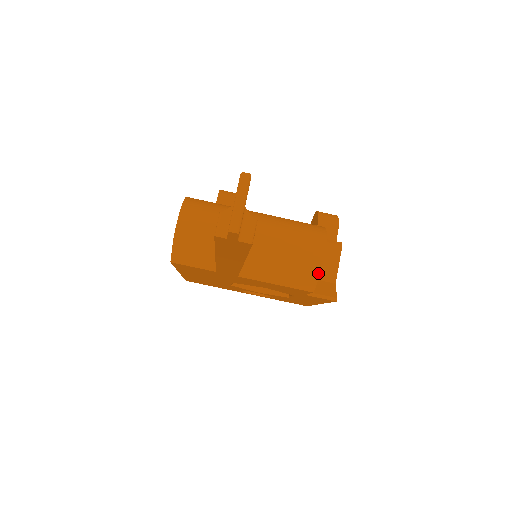
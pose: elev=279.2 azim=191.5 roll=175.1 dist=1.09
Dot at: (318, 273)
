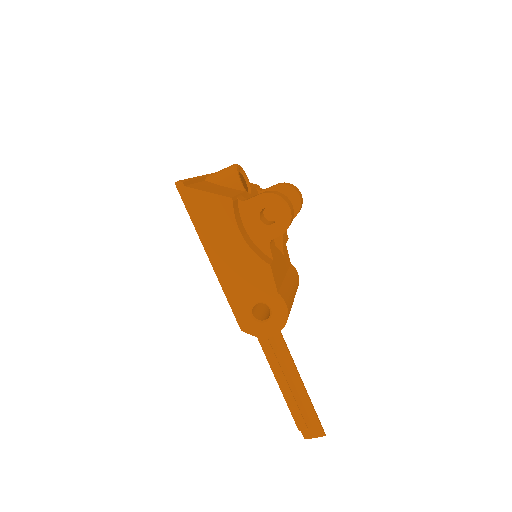
Dot at: occluded
